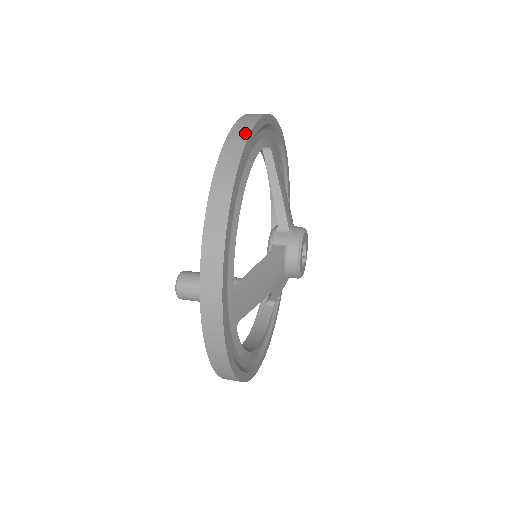
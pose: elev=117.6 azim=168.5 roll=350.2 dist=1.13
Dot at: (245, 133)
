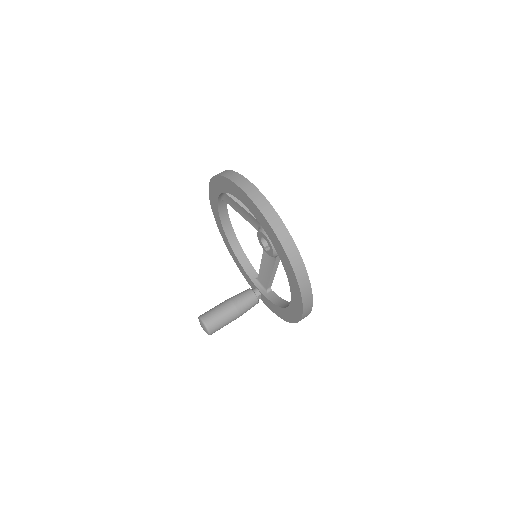
Dot at: (237, 175)
